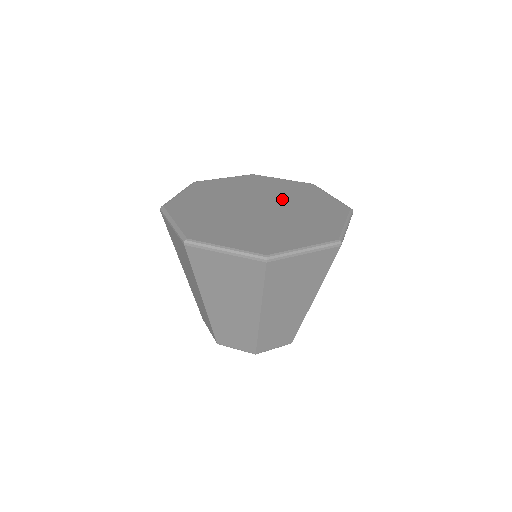
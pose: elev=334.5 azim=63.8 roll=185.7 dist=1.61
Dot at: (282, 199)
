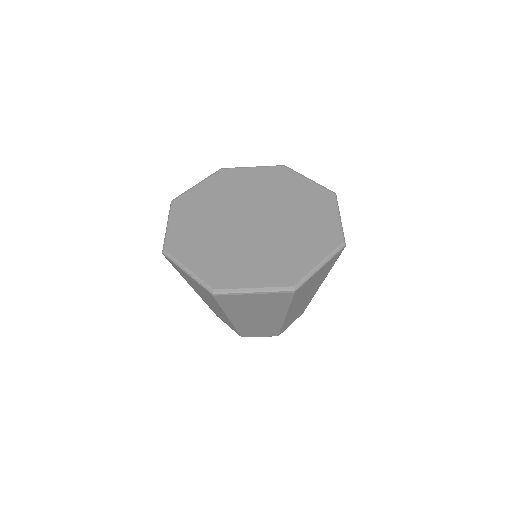
Dot at: (268, 200)
